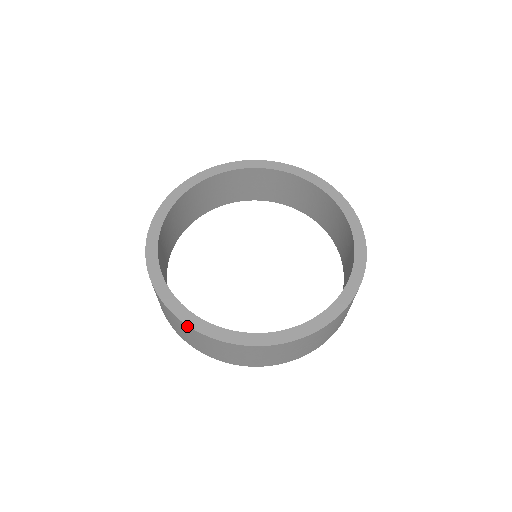
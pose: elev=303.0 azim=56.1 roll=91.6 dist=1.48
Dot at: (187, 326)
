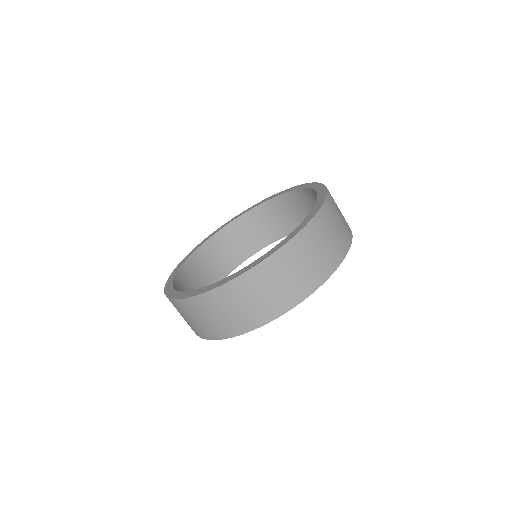
Dot at: (268, 260)
